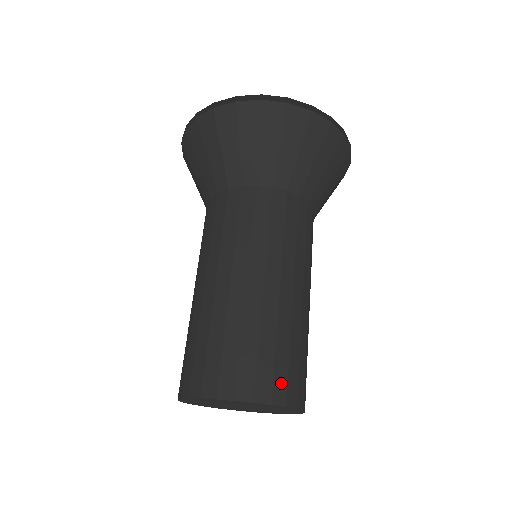
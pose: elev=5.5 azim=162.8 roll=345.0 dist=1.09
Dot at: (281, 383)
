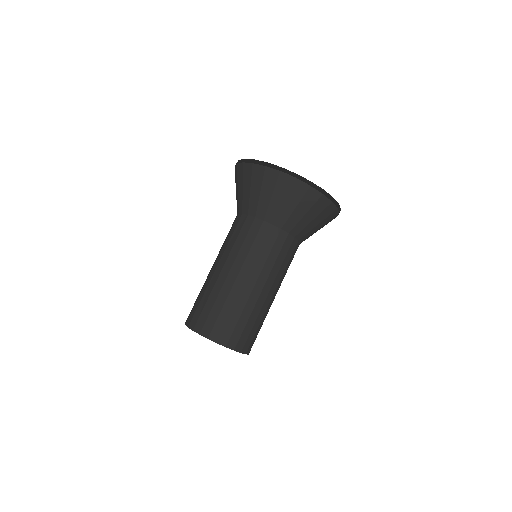
Dot at: (218, 330)
